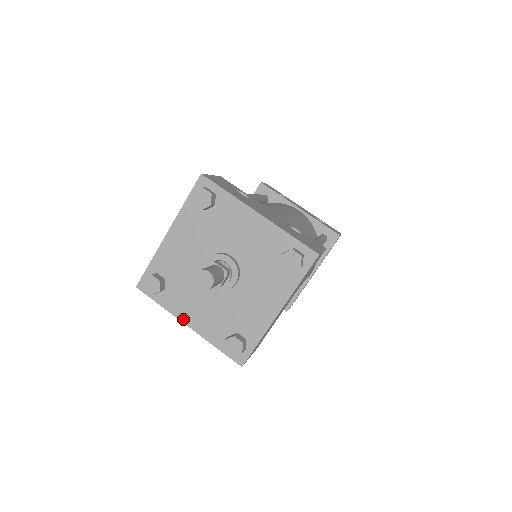
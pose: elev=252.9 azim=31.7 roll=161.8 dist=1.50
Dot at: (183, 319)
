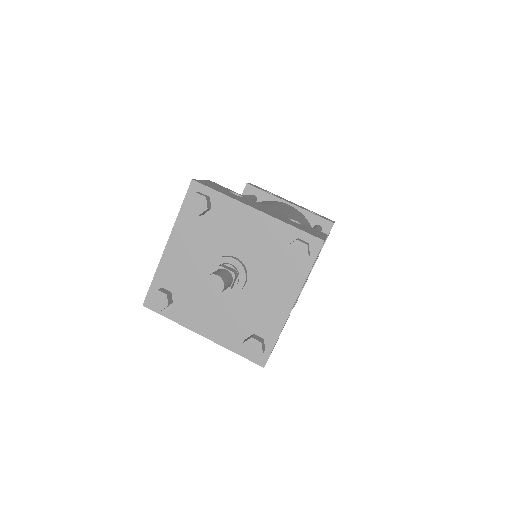
Dot at: (196, 330)
